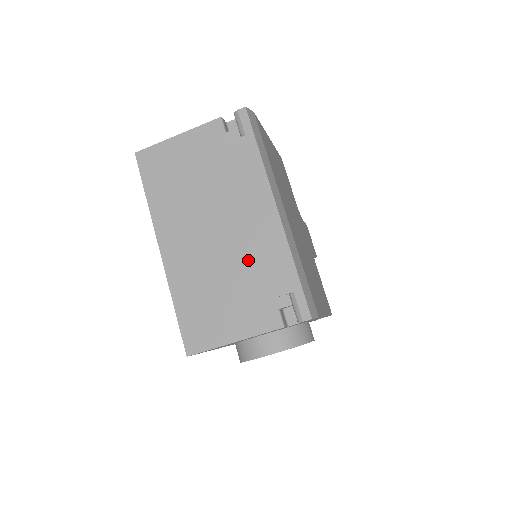
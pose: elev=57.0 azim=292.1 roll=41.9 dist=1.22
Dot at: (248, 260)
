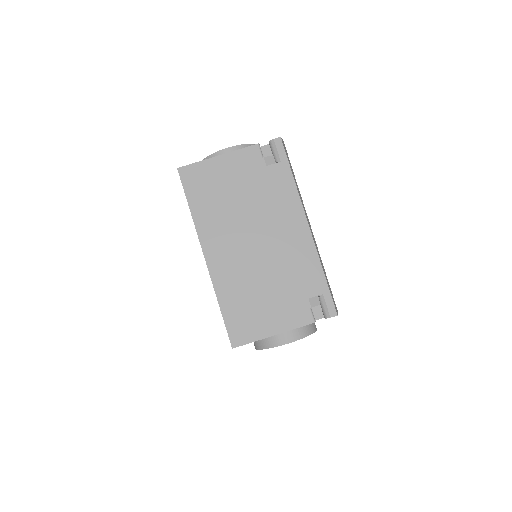
Dot at: (285, 268)
